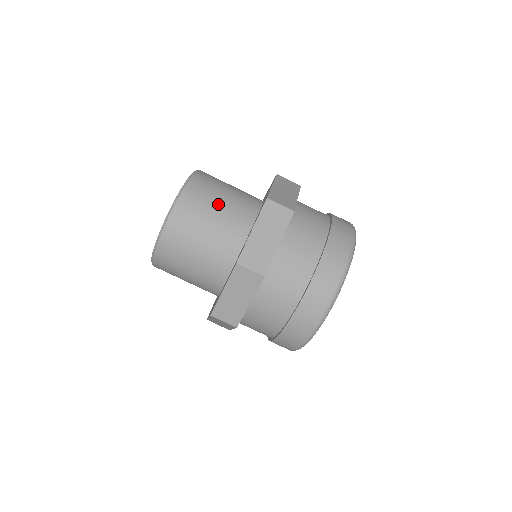
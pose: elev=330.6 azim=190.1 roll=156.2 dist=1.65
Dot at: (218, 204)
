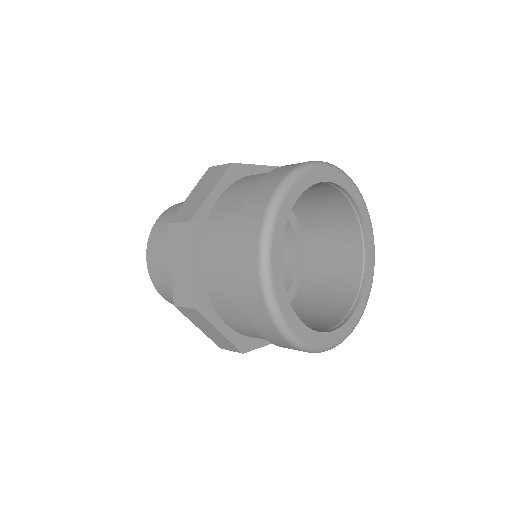
Dot at: occluded
